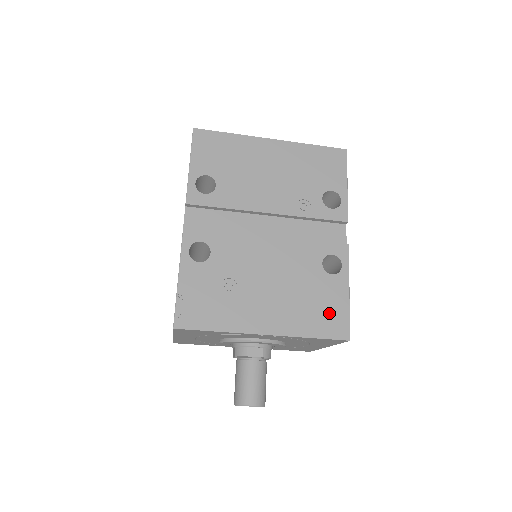
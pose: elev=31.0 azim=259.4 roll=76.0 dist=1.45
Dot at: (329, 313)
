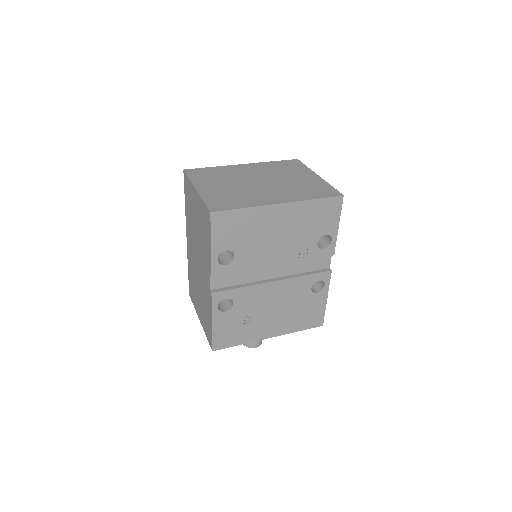
Dot at: (312, 315)
